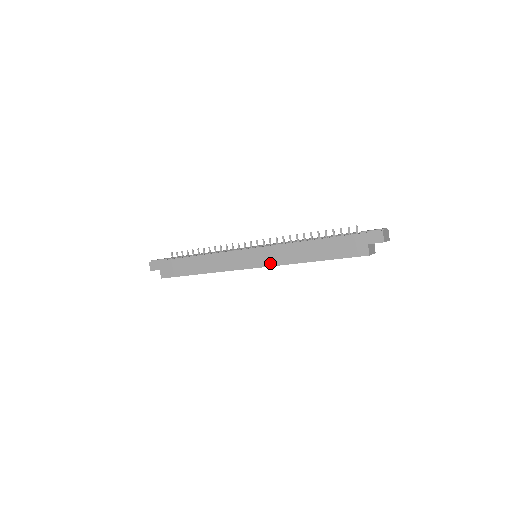
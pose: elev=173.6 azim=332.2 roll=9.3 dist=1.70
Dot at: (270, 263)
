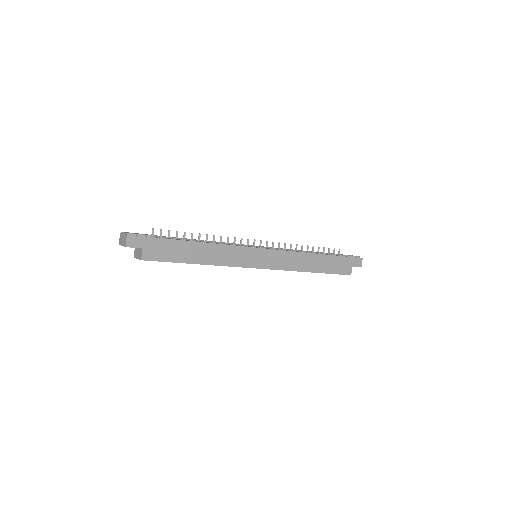
Dot at: (279, 267)
